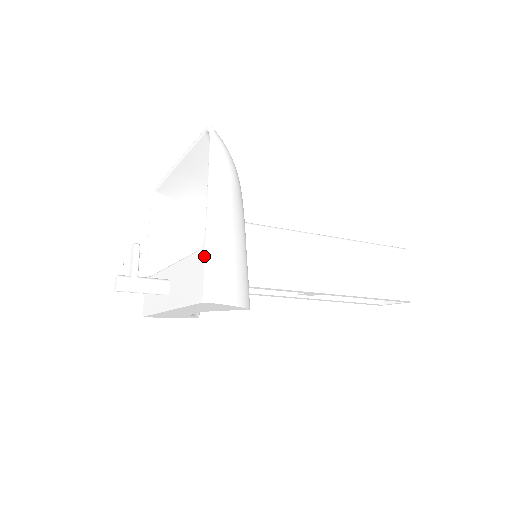
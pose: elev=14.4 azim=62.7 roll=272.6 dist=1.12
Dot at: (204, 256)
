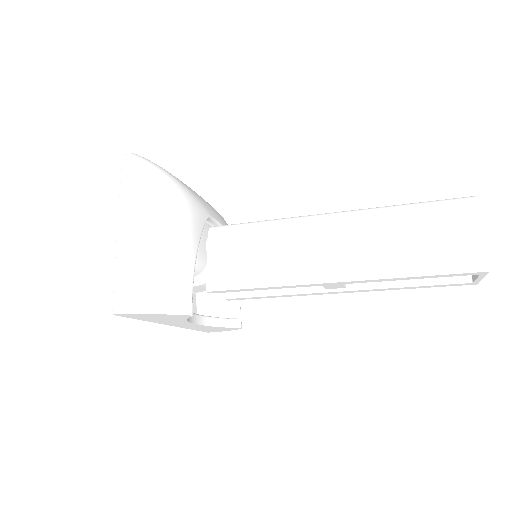
Dot at: (115, 272)
